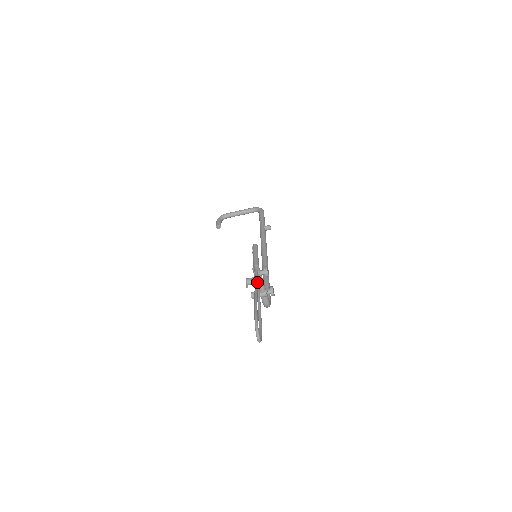
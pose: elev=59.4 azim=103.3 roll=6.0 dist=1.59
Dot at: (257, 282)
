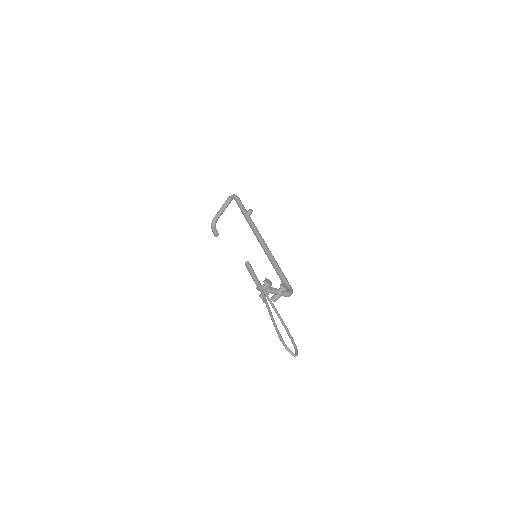
Dot at: (266, 302)
